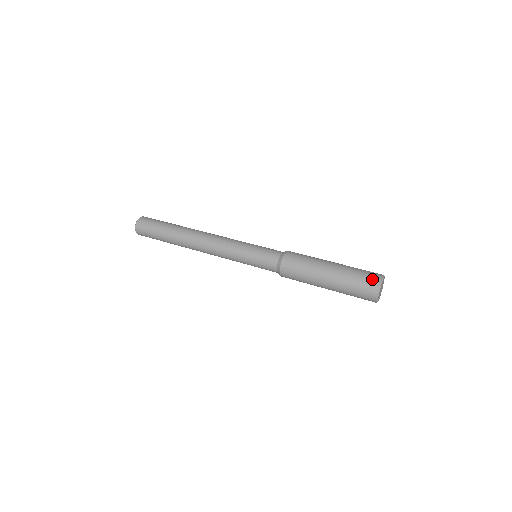
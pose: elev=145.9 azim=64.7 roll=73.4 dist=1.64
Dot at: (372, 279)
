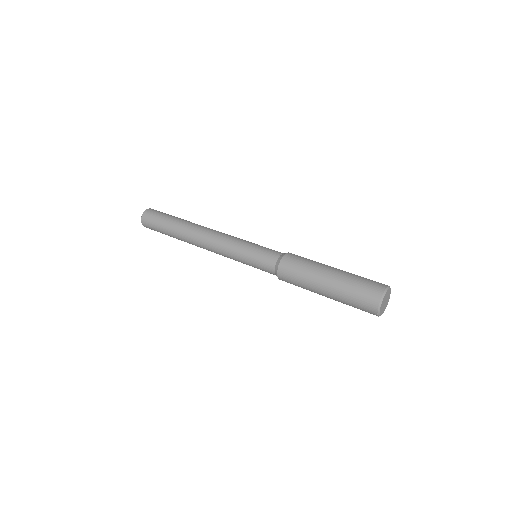
Dot at: (369, 303)
